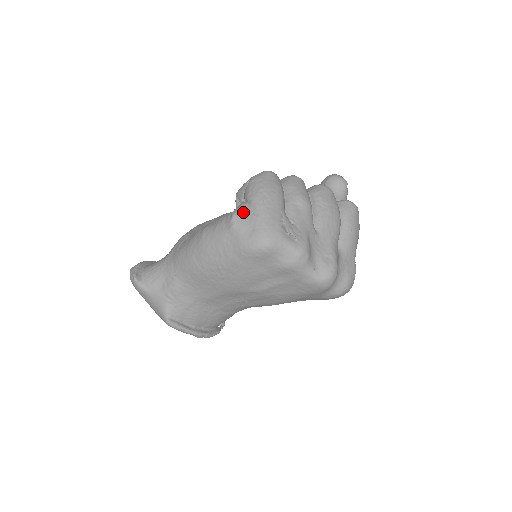
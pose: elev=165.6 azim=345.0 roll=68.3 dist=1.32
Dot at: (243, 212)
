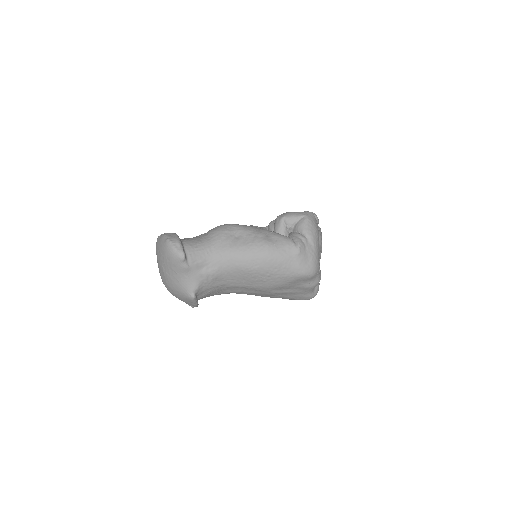
Dot at: (305, 245)
